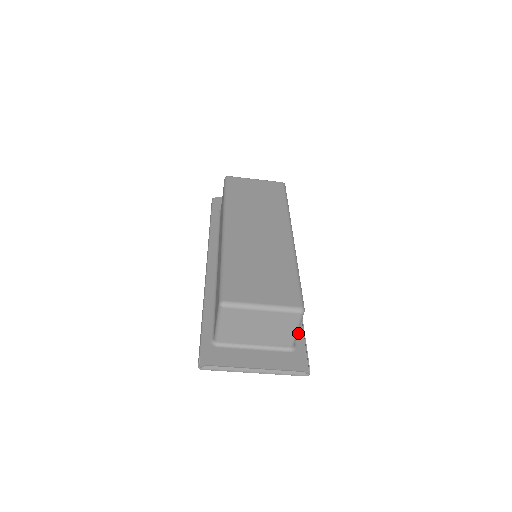
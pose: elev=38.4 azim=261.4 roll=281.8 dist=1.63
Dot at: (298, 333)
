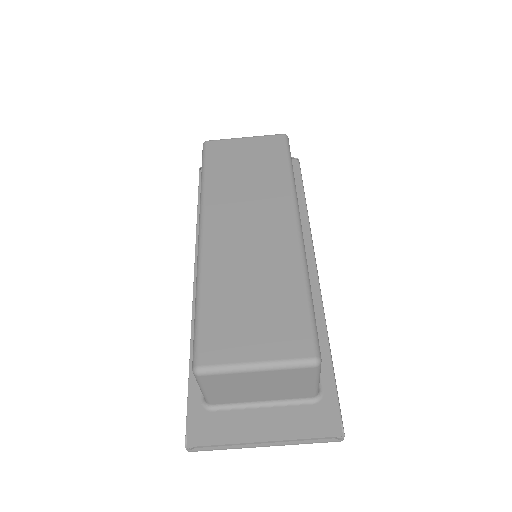
Dot at: (324, 368)
